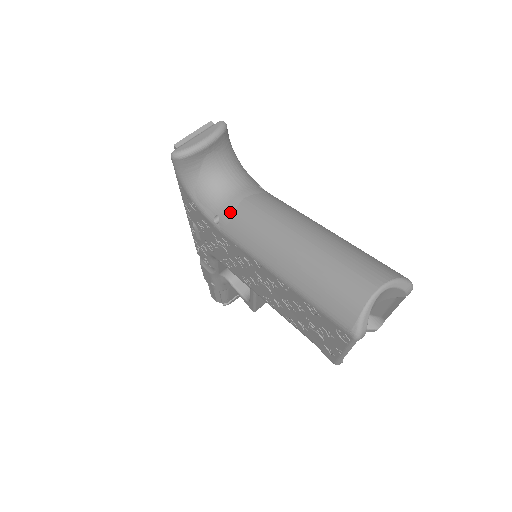
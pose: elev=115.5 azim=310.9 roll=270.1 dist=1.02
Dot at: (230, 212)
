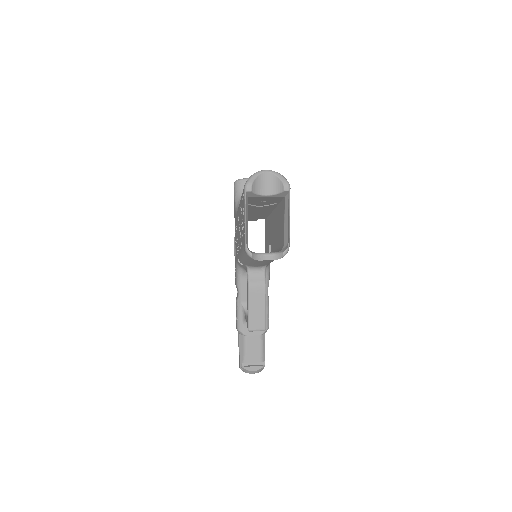
Dot at: occluded
